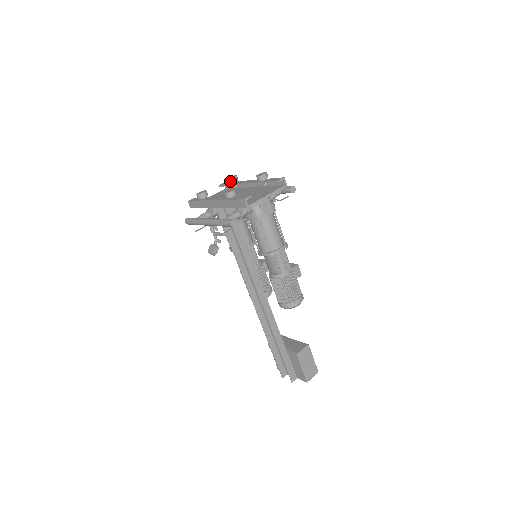
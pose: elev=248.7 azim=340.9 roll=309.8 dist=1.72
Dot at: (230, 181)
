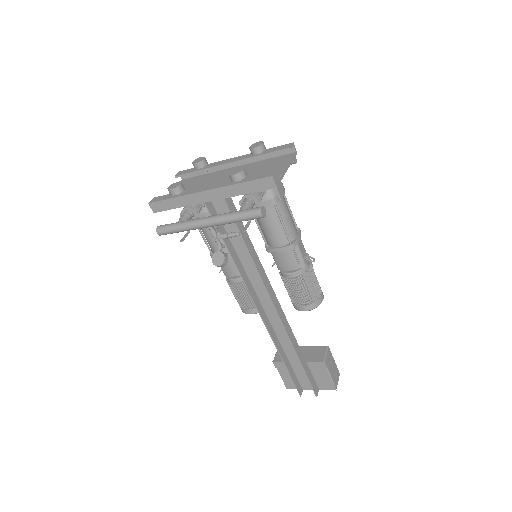
Dot at: (199, 165)
